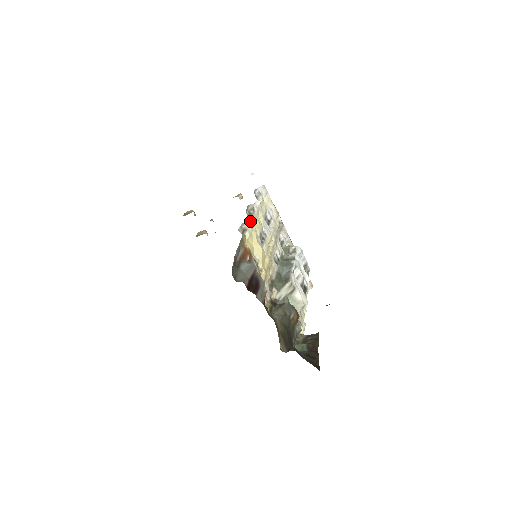
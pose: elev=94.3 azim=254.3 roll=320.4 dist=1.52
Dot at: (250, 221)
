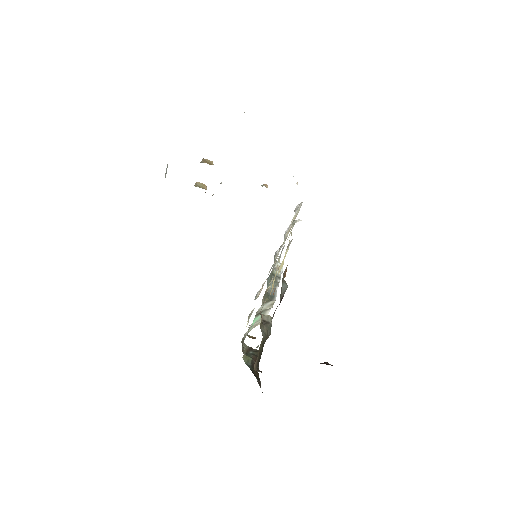
Dot at: occluded
